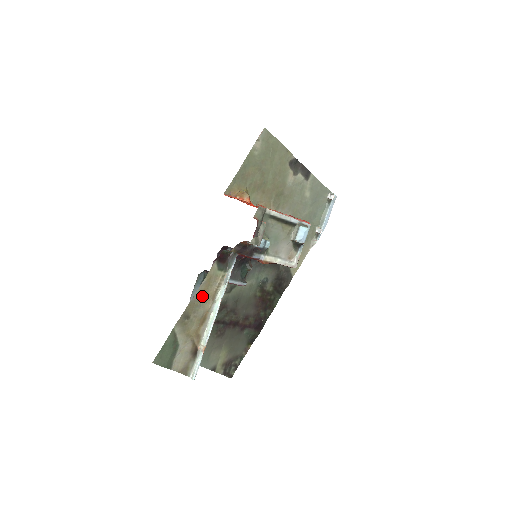
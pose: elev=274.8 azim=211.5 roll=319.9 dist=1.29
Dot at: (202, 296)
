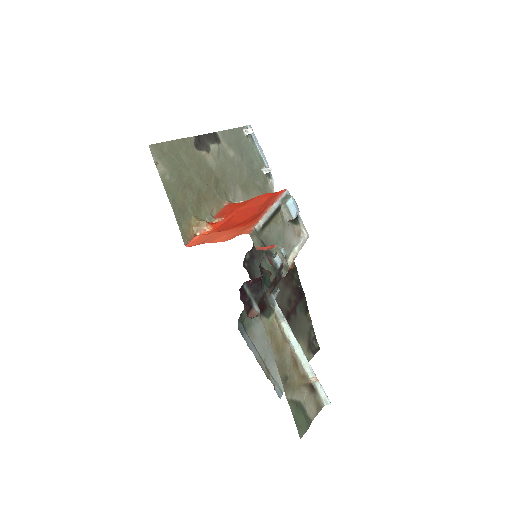
Dot at: (279, 351)
